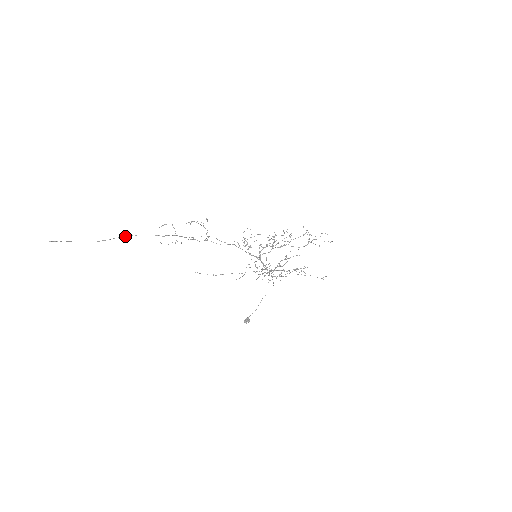
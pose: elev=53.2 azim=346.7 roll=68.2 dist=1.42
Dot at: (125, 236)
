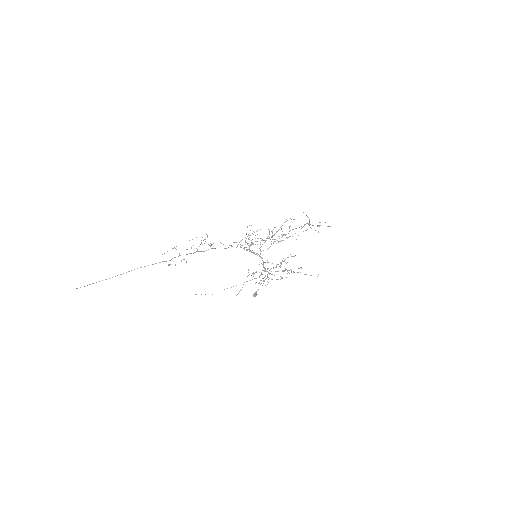
Dot at: occluded
